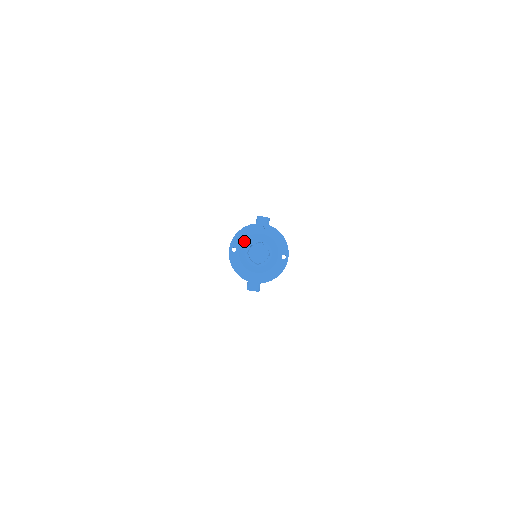
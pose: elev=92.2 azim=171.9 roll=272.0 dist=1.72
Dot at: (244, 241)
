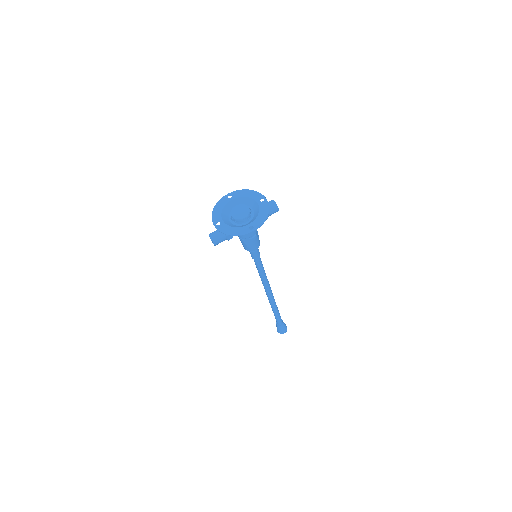
Dot at: (242, 198)
